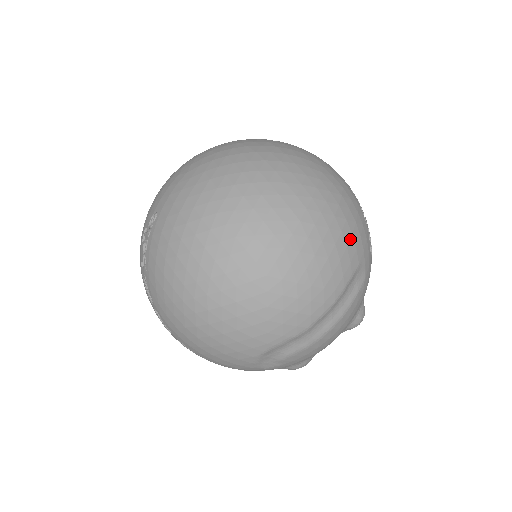
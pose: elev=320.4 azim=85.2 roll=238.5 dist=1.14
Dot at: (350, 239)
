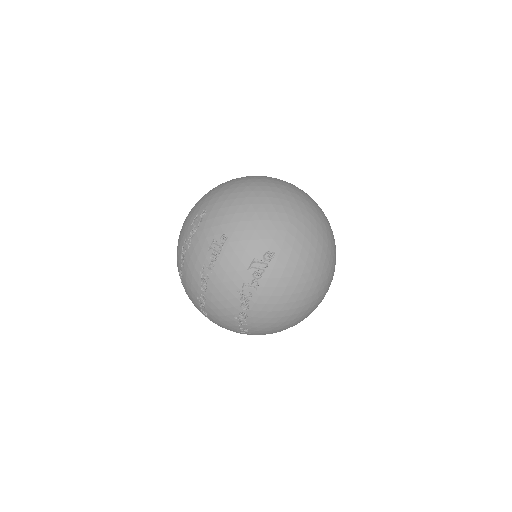
Dot at: occluded
